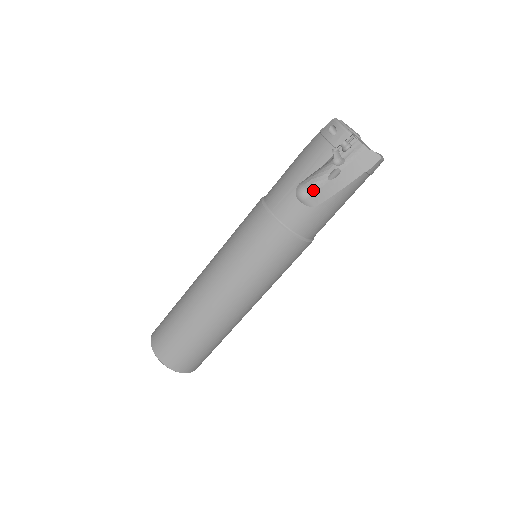
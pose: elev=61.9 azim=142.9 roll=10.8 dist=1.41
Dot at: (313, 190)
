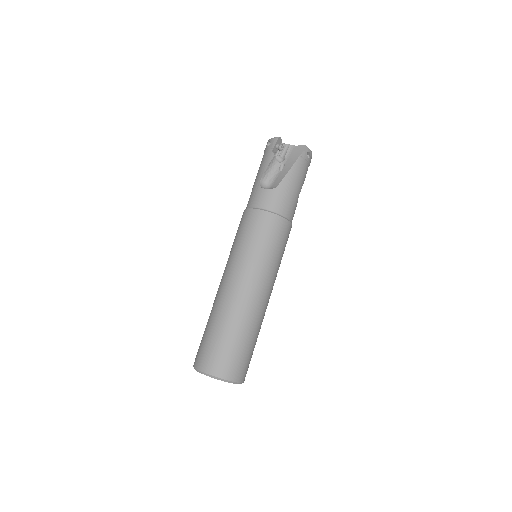
Dot at: (272, 182)
